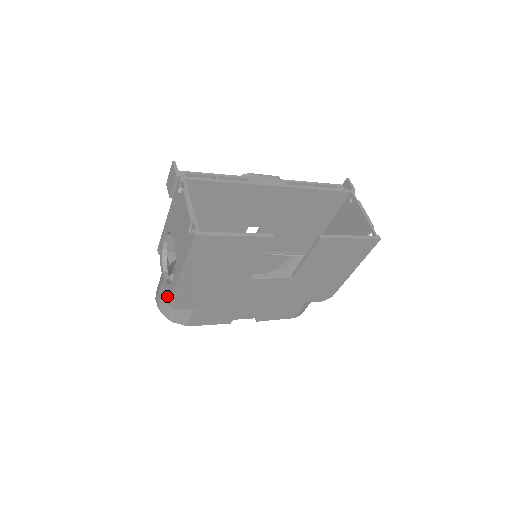
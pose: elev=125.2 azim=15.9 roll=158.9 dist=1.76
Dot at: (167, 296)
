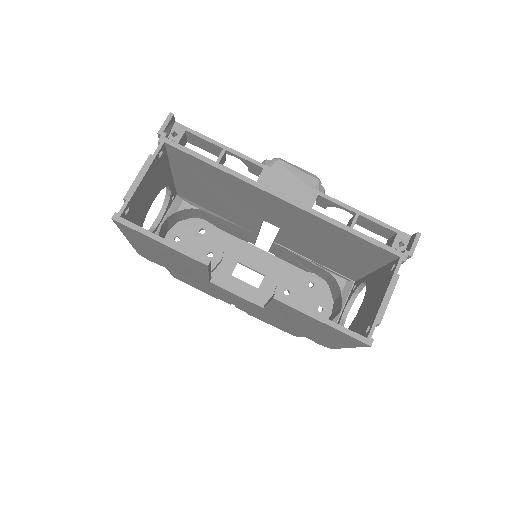
Dot at: occluded
